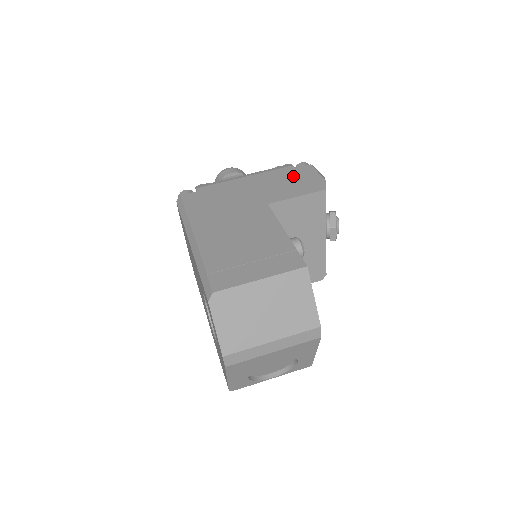
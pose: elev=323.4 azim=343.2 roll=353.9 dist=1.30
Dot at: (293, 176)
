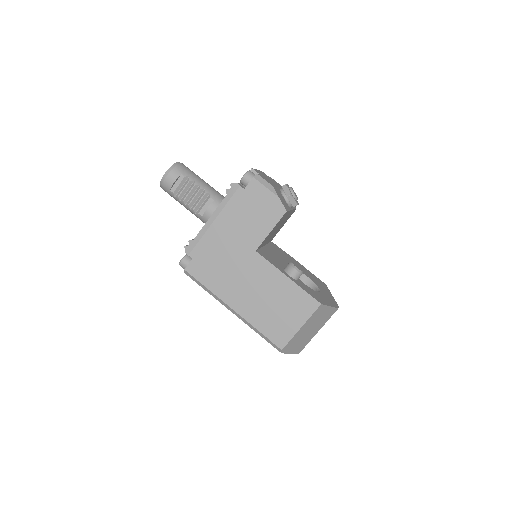
Dot at: (251, 204)
